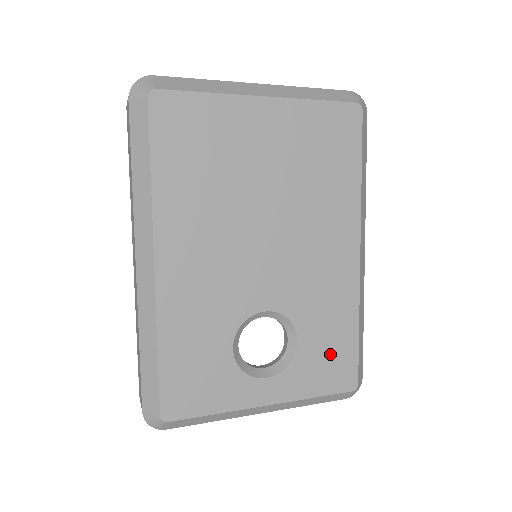
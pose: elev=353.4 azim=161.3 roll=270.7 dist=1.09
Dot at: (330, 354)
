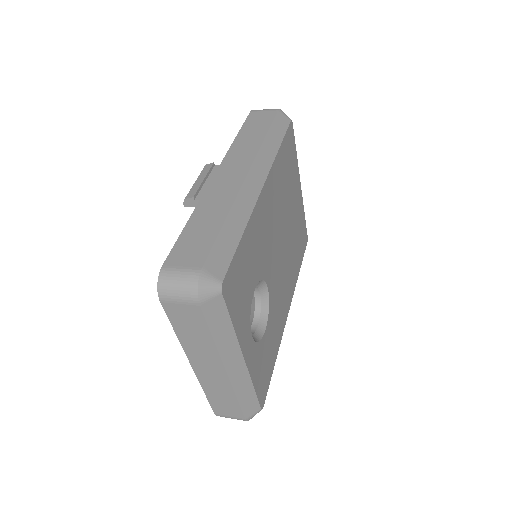
Dot at: (267, 362)
